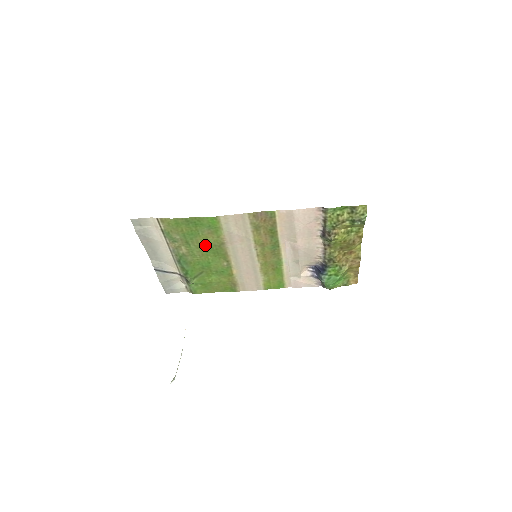
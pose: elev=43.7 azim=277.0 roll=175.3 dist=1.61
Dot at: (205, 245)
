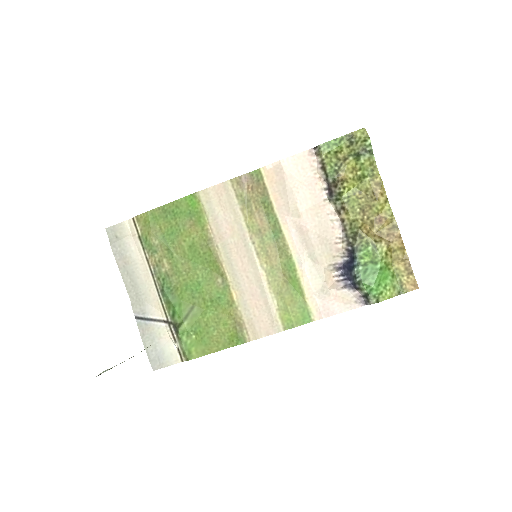
Dot at: (190, 249)
